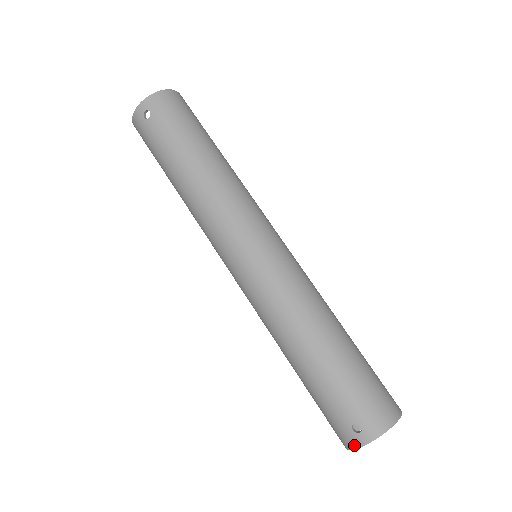
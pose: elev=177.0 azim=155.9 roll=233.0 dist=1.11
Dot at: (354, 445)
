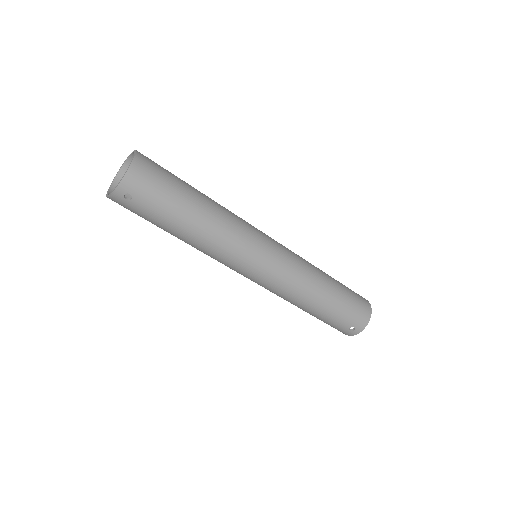
Dot at: (351, 335)
